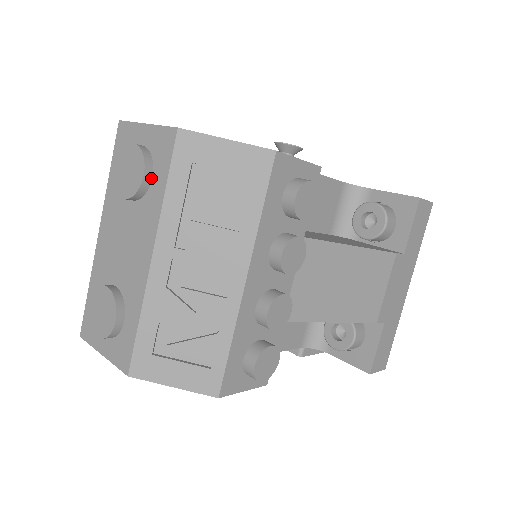
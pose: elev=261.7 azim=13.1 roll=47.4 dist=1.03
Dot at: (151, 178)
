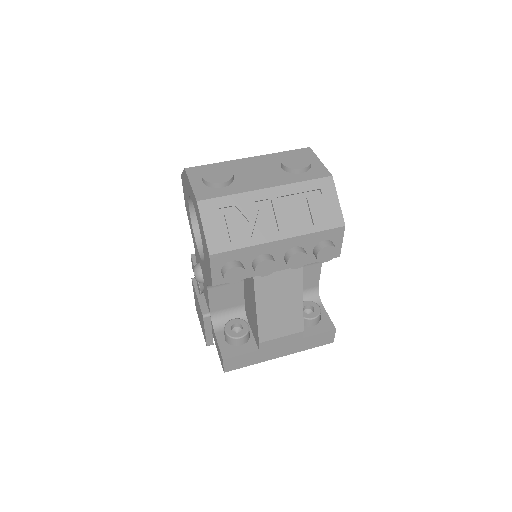
Dot at: (301, 173)
